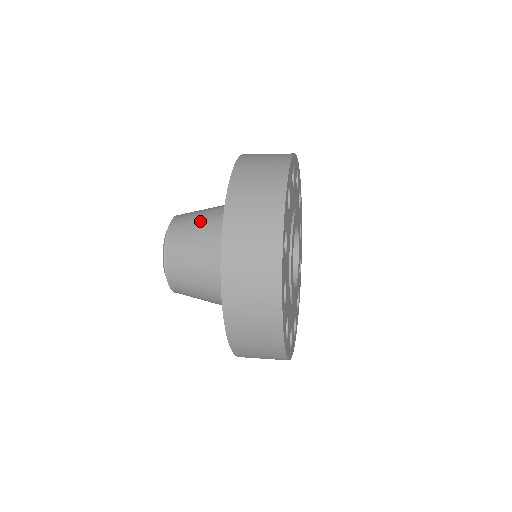
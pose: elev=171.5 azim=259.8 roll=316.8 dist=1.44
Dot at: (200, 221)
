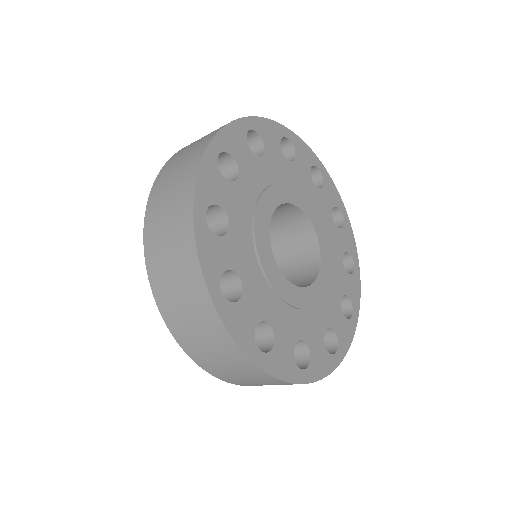
Dot at: occluded
